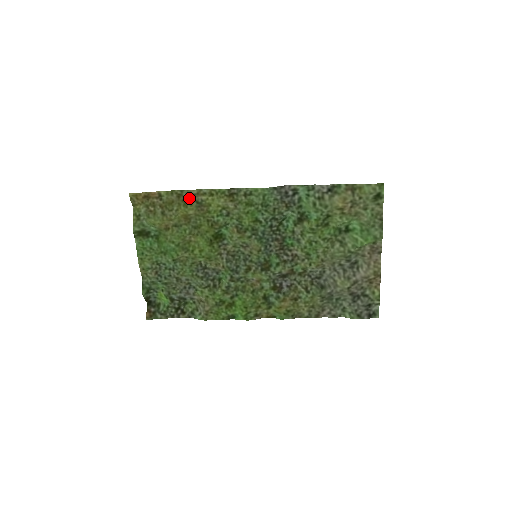
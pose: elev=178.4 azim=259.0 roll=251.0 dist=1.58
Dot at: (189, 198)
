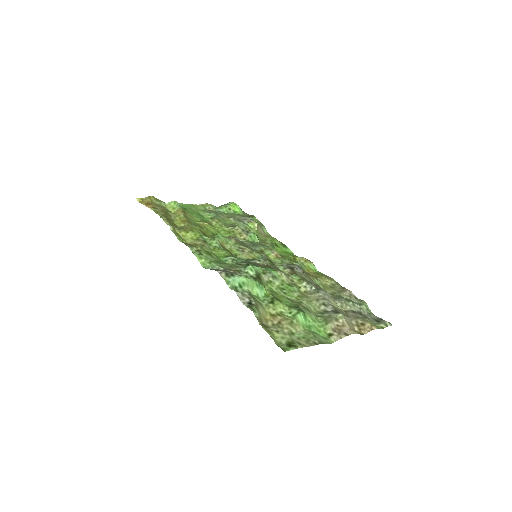
Dot at: (170, 222)
